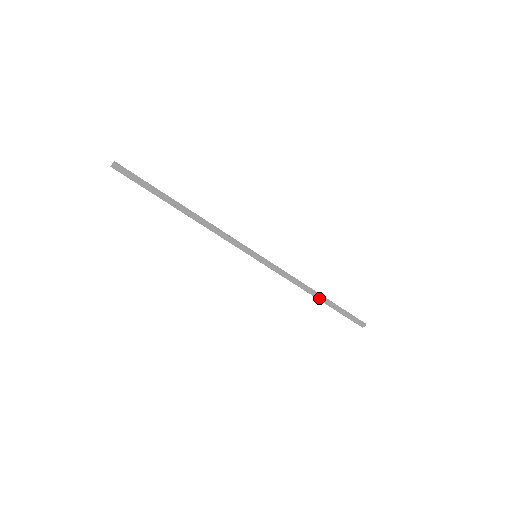
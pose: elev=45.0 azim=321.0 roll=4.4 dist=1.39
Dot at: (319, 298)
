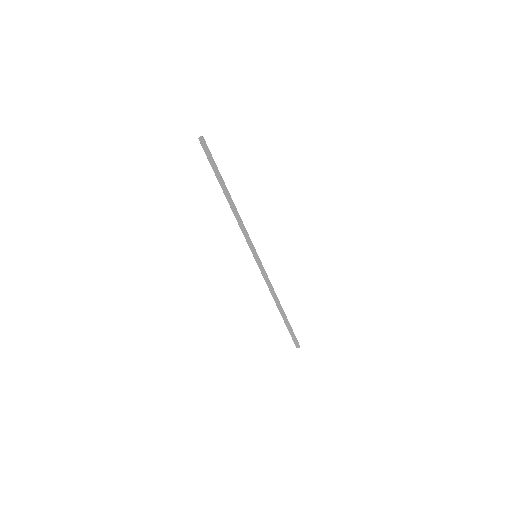
Dot at: (280, 310)
